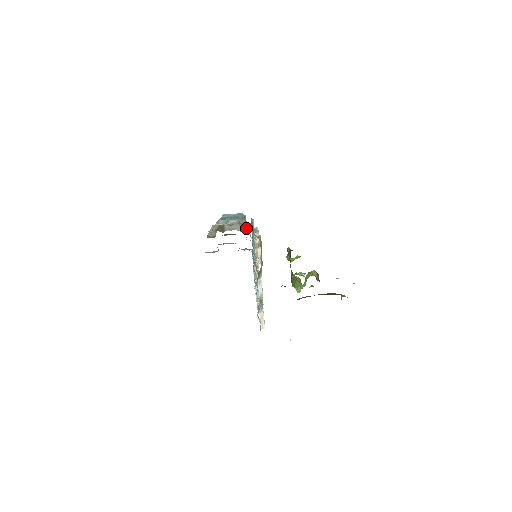
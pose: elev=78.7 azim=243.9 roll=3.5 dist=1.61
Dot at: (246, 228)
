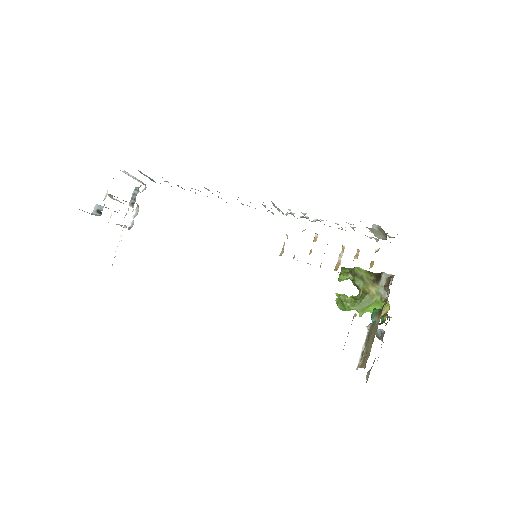
Dot at: (375, 238)
